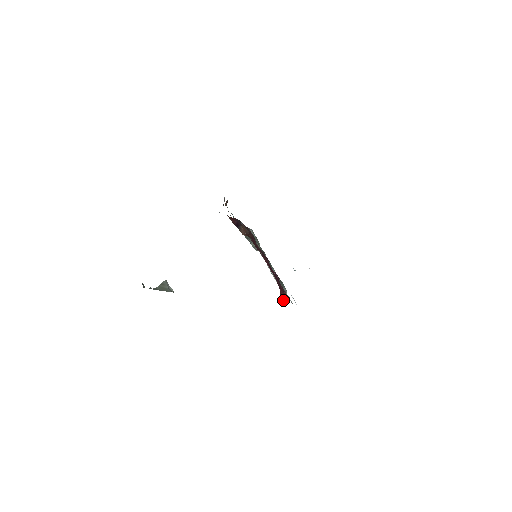
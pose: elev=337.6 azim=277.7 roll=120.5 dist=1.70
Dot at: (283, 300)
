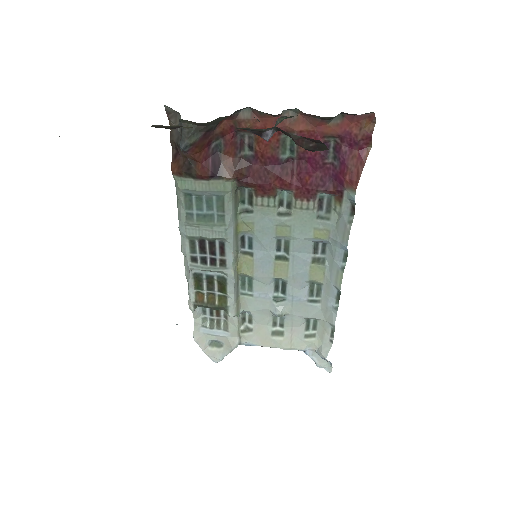
Dot at: (322, 355)
